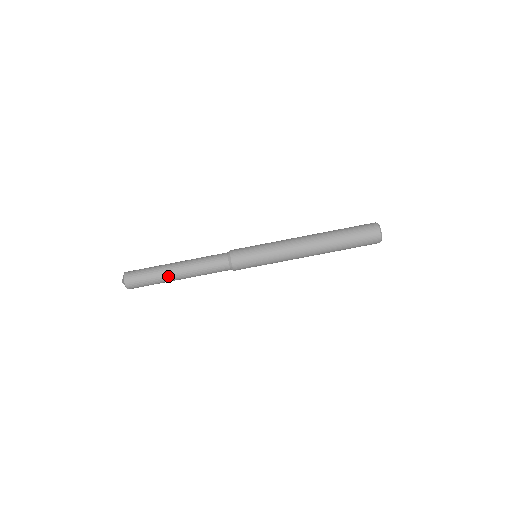
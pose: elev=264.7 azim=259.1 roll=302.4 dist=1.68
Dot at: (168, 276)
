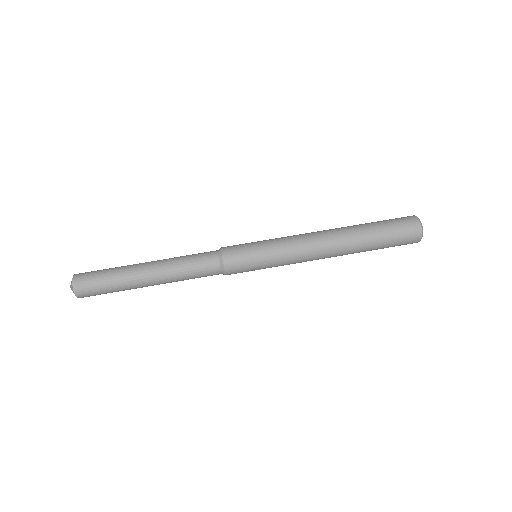
Dot at: (135, 281)
